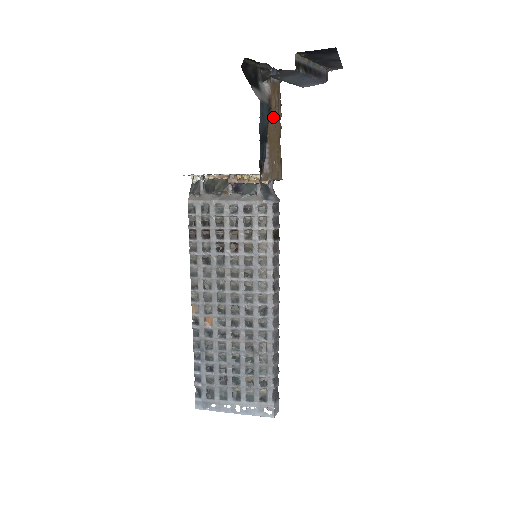
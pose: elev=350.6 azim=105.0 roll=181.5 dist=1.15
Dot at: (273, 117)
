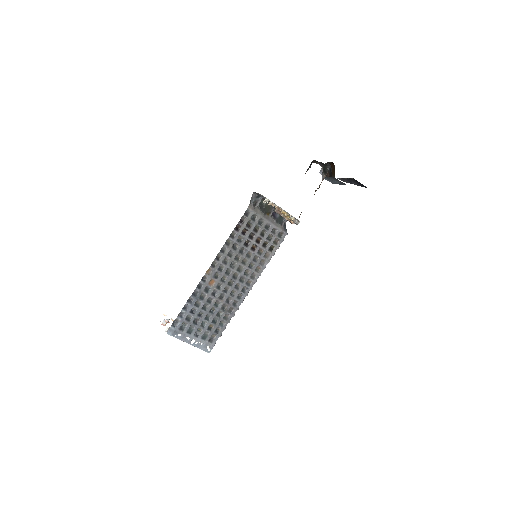
Dot at: occluded
